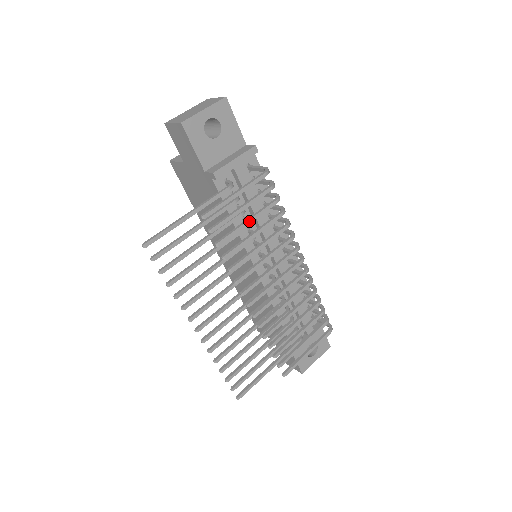
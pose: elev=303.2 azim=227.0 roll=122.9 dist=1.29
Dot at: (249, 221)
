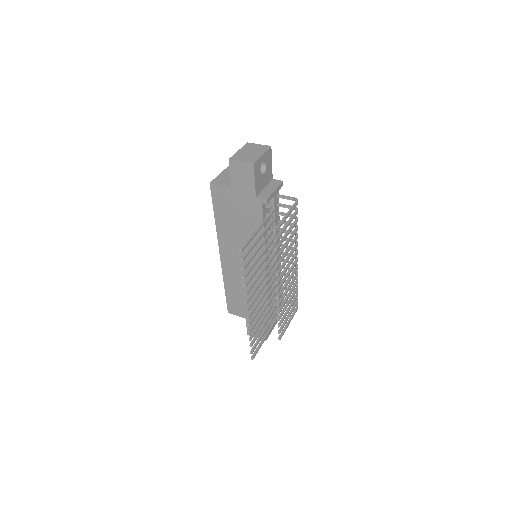
Dot at: (288, 234)
